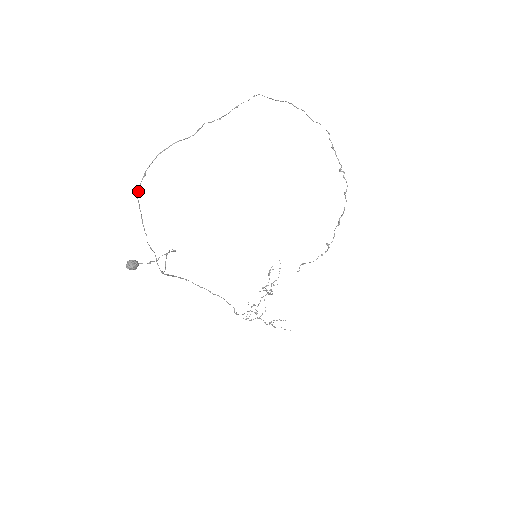
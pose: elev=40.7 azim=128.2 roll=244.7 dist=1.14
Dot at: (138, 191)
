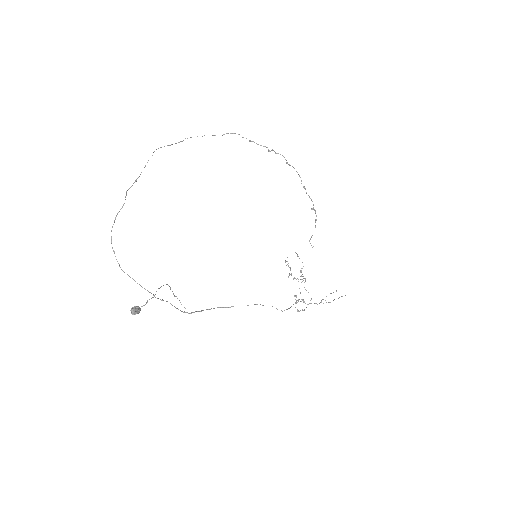
Dot at: occluded
